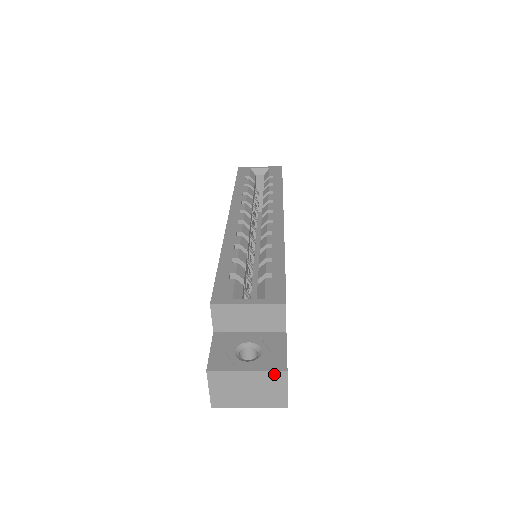
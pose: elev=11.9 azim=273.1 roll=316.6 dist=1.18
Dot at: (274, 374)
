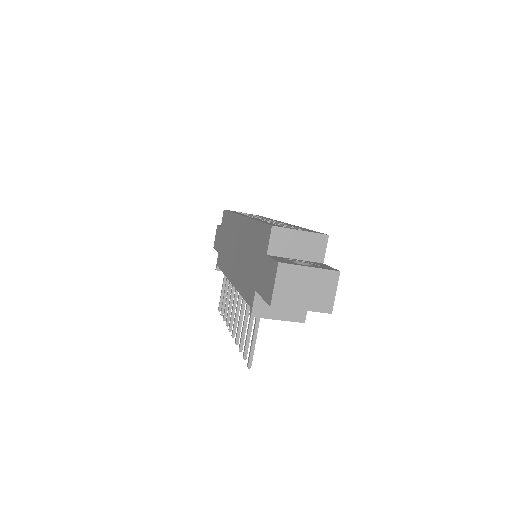
Dot at: (330, 273)
